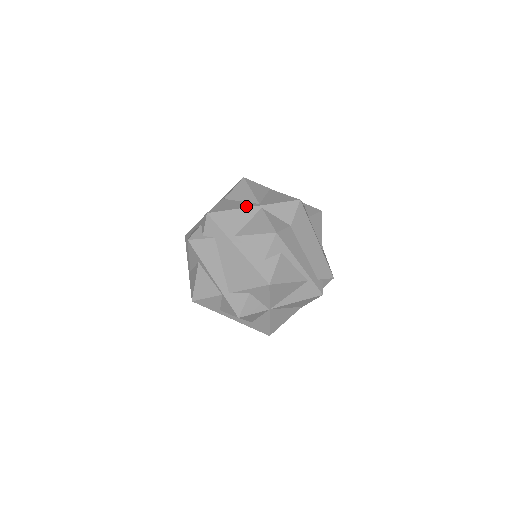
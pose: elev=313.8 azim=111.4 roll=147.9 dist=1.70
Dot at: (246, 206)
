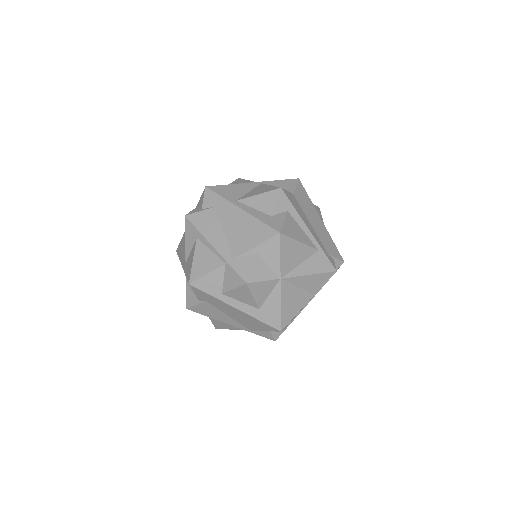
Dot at: (245, 183)
